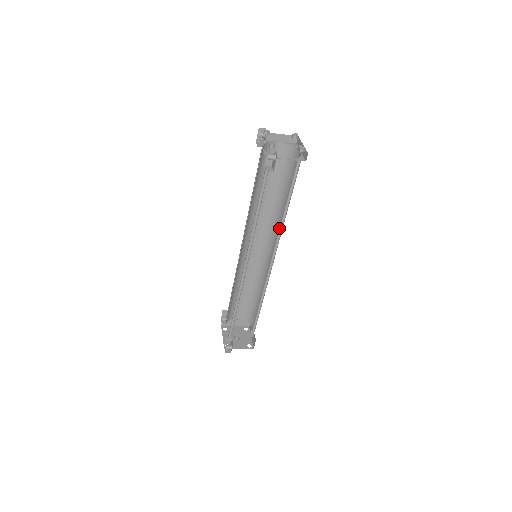
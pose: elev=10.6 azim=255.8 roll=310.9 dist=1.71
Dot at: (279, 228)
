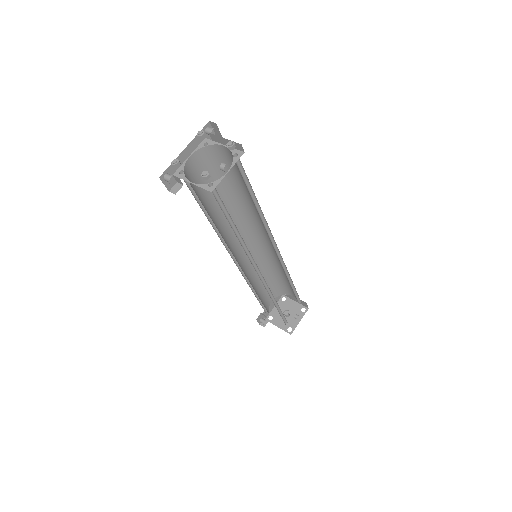
Dot at: (244, 244)
